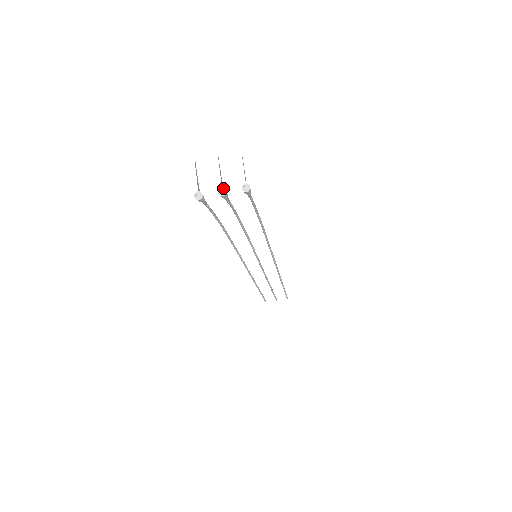
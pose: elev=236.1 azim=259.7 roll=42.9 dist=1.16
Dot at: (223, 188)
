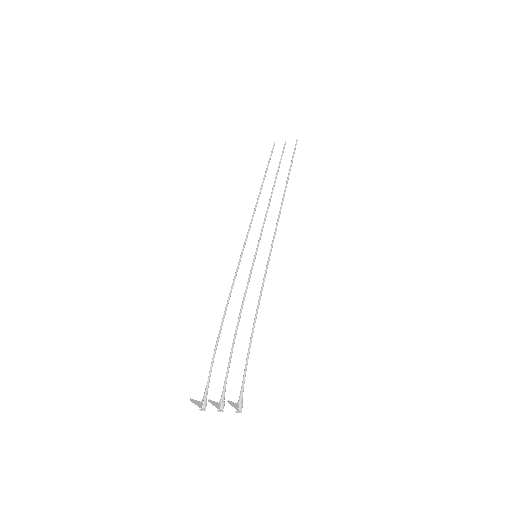
Dot at: (220, 411)
